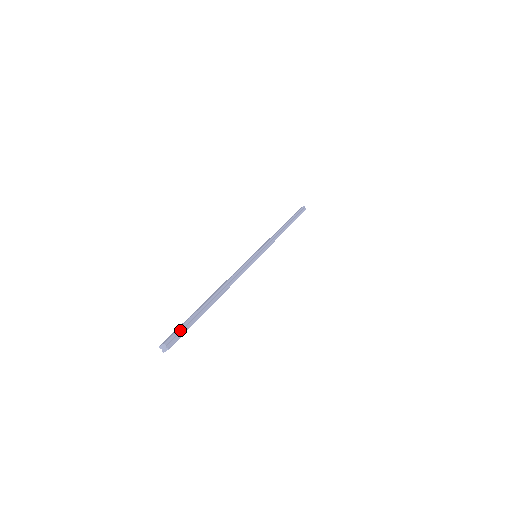
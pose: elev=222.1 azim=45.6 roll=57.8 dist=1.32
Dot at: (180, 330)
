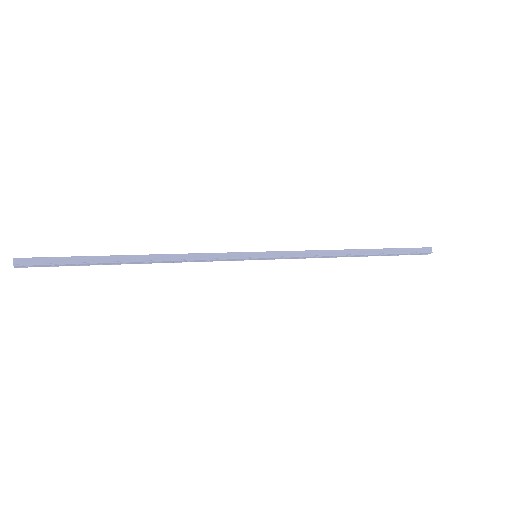
Dot at: (46, 259)
